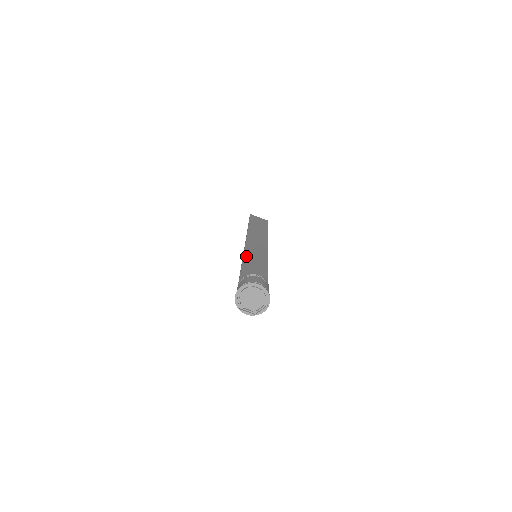
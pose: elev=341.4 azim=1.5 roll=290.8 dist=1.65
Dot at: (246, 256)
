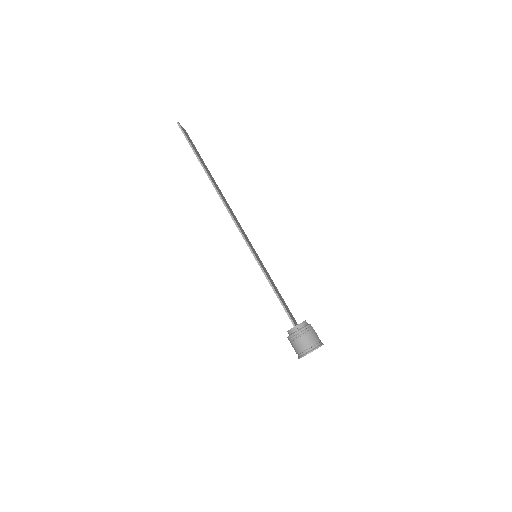
Dot at: (262, 267)
